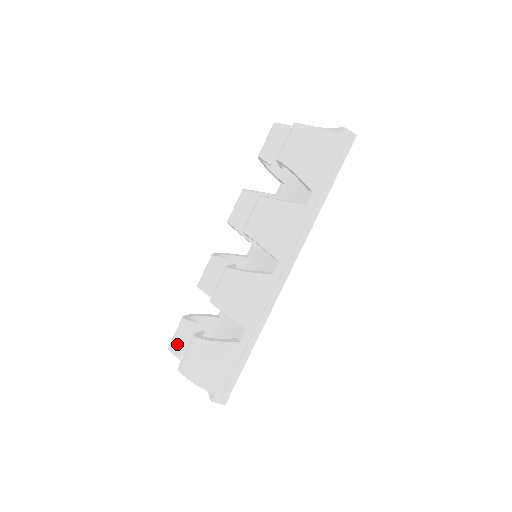
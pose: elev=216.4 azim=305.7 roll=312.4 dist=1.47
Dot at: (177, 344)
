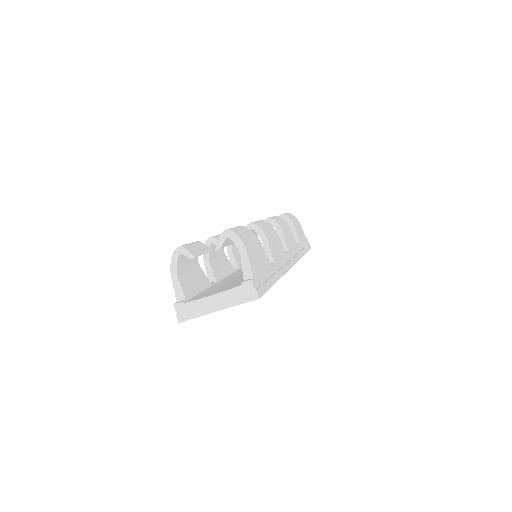
Dot at: (192, 247)
